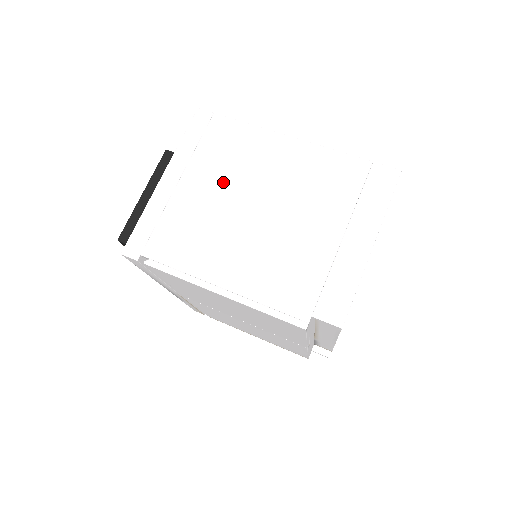
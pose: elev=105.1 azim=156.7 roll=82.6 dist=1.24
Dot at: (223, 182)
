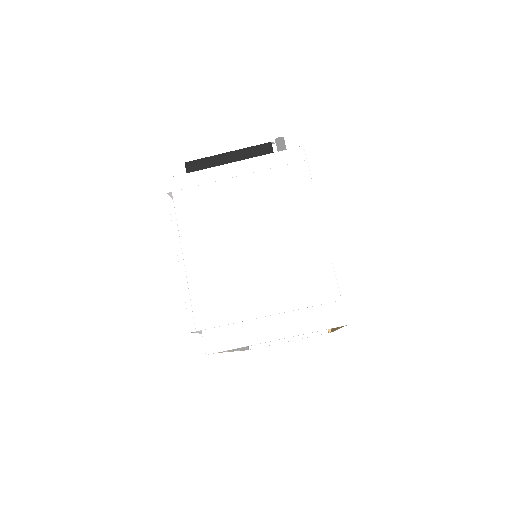
Dot at: (257, 207)
